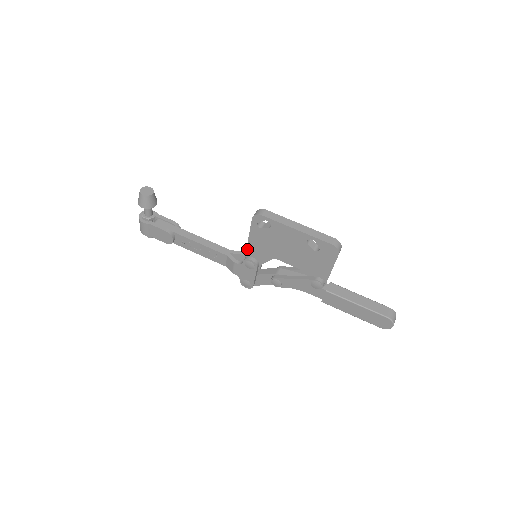
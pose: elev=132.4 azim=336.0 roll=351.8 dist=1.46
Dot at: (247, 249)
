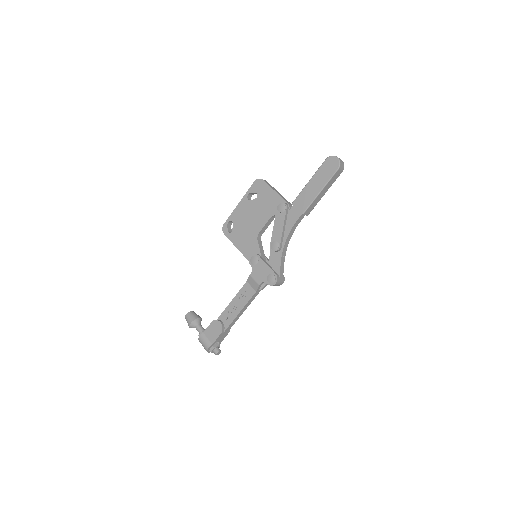
Dot at: (245, 256)
